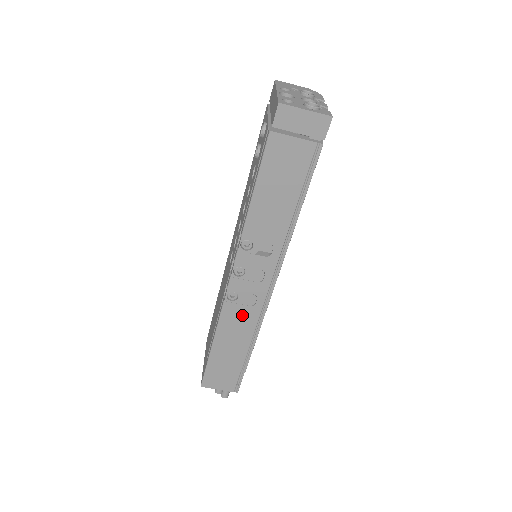
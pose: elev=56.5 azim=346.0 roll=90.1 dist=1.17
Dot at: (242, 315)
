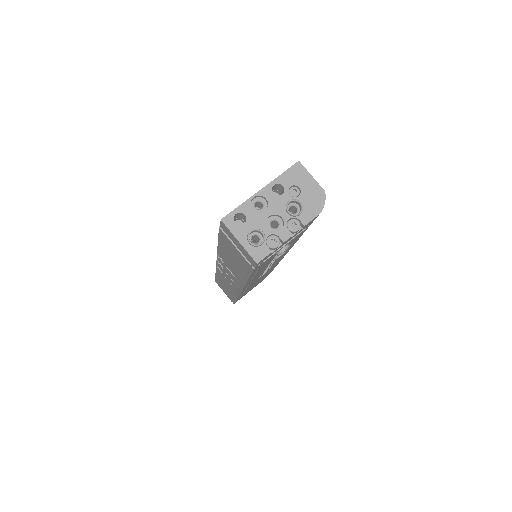
Dot at: (227, 281)
